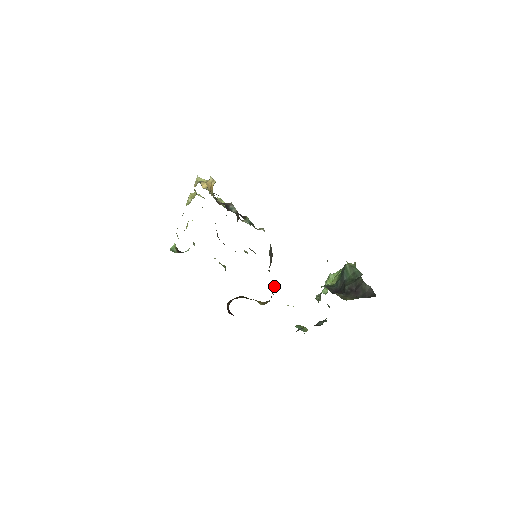
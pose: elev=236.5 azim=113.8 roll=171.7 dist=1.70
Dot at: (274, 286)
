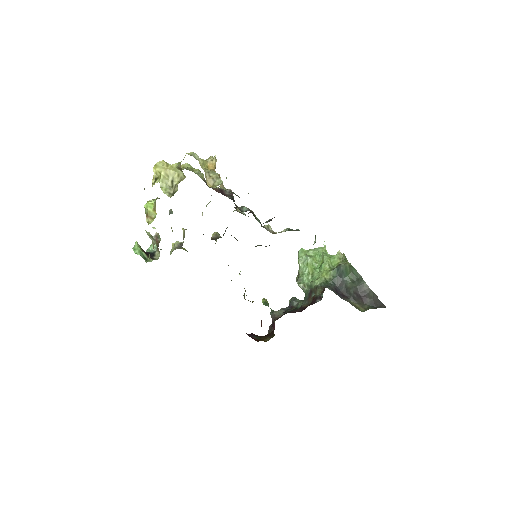
Dot at: occluded
